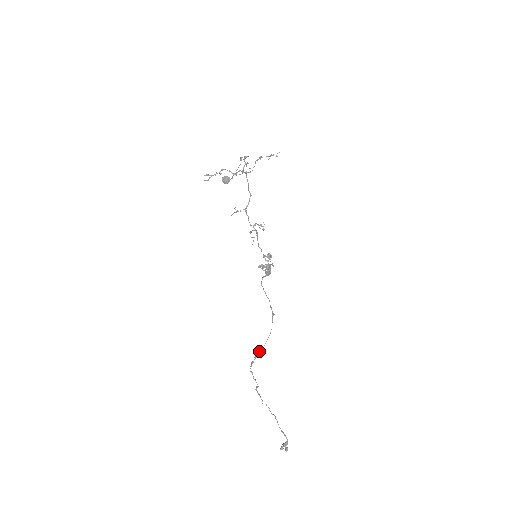
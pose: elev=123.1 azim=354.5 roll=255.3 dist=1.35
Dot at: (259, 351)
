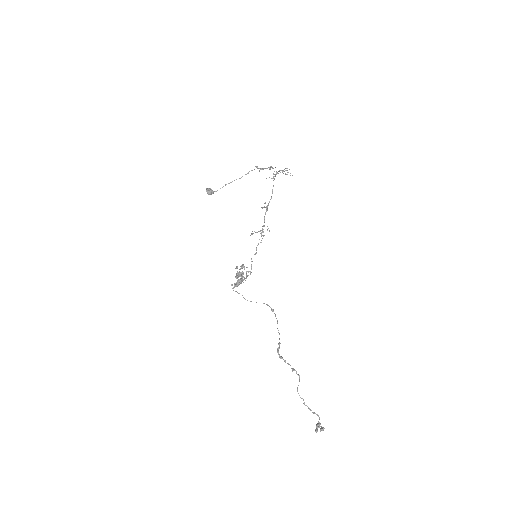
Dot at: (279, 338)
